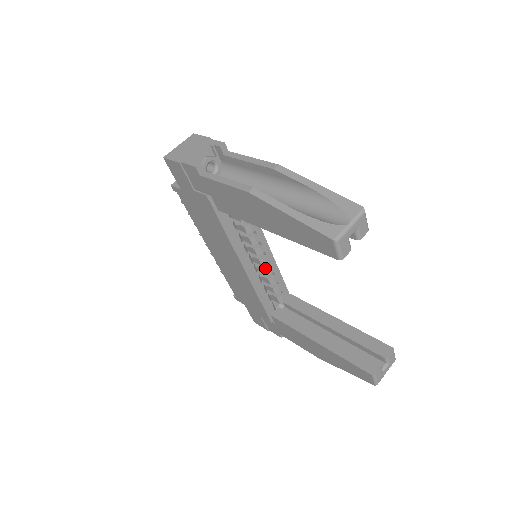
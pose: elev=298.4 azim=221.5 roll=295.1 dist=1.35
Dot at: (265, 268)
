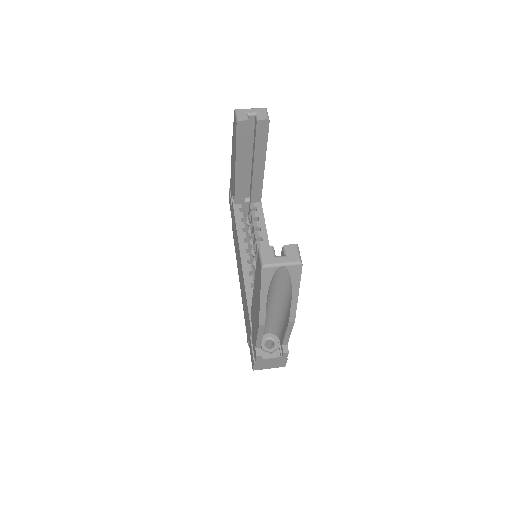
Dot at: occluded
